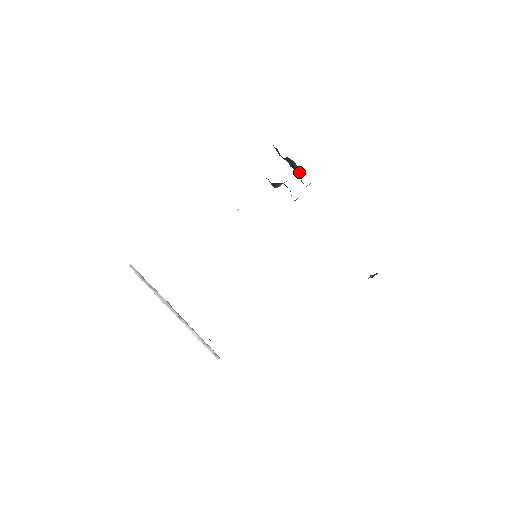
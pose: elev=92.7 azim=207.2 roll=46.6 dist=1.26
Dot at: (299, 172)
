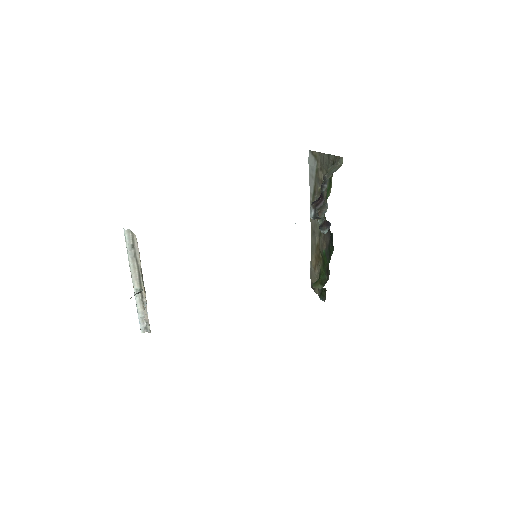
Dot at: (321, 213)
